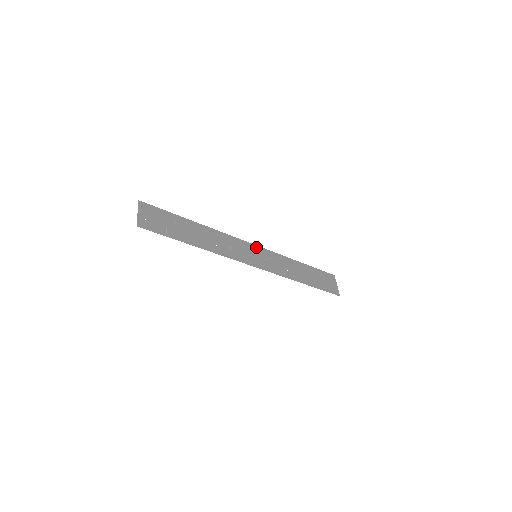
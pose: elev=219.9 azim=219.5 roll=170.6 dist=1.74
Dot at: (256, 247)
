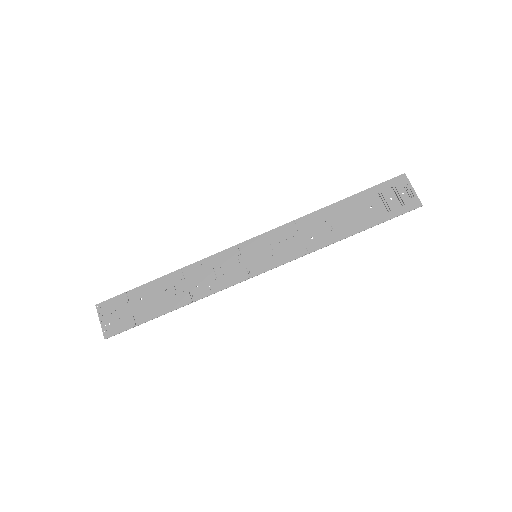
Dot at: (253, 241)
